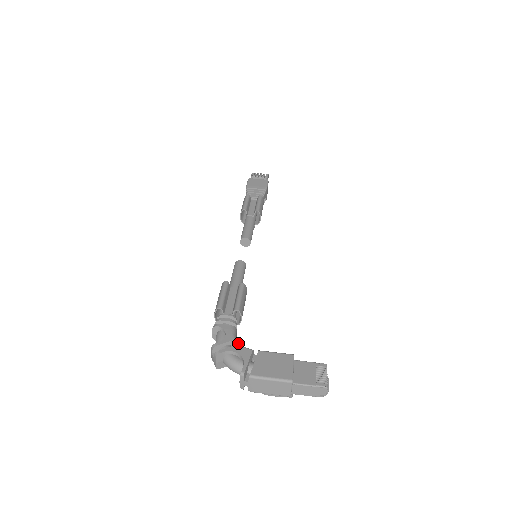
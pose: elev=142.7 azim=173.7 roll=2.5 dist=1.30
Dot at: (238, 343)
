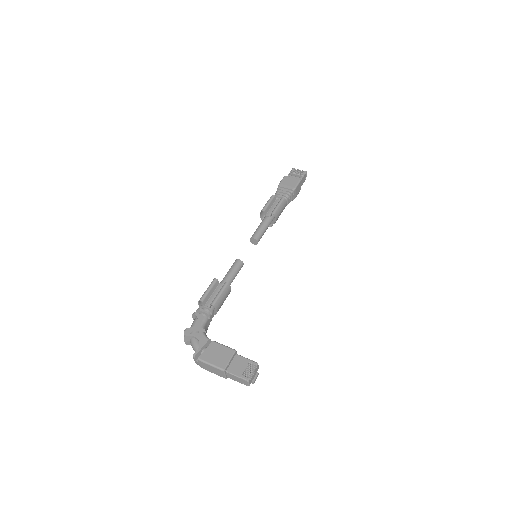
Dot at: (205, 330)
